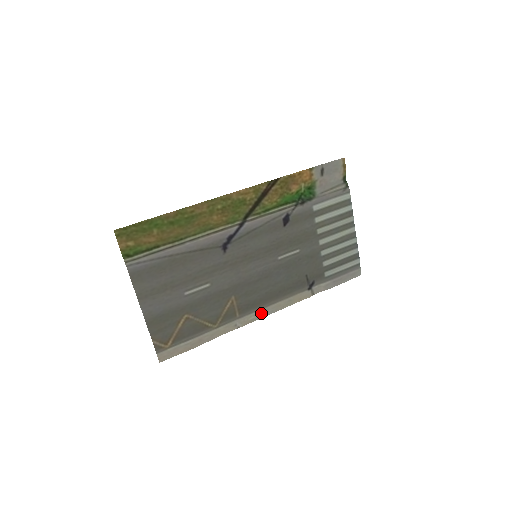
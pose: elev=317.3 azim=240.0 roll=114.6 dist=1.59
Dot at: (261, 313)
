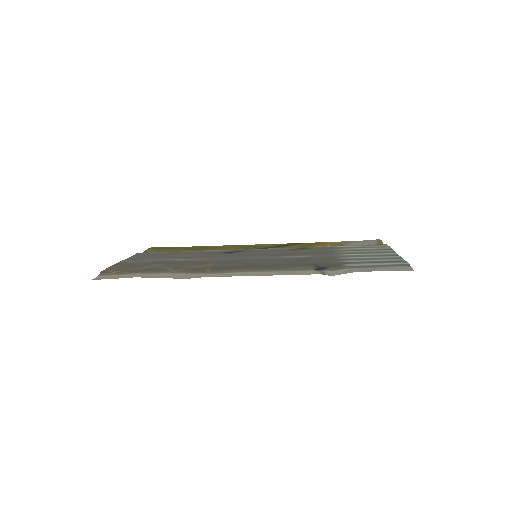
Dot at: (238, 275)
